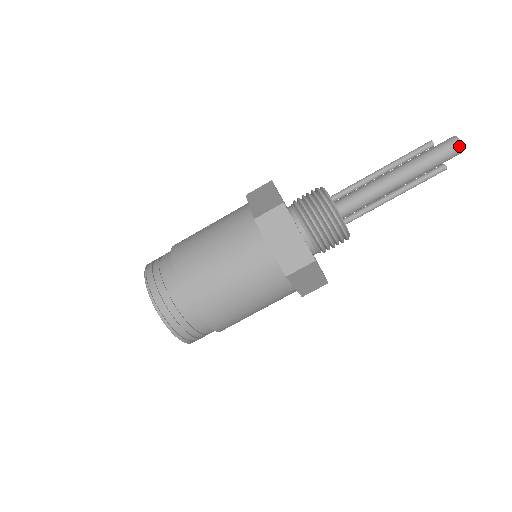
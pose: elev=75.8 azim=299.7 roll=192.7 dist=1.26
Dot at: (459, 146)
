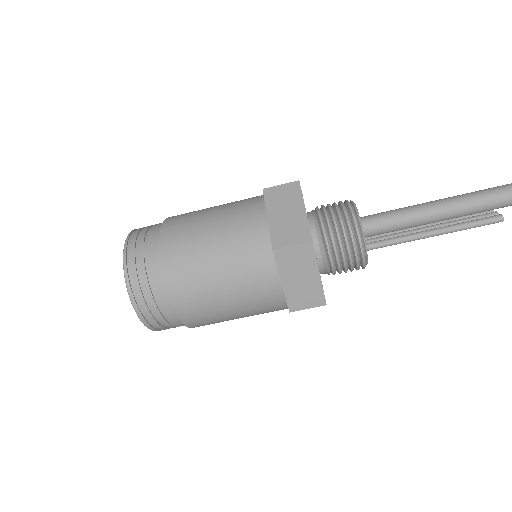
Dot at: out of frame
